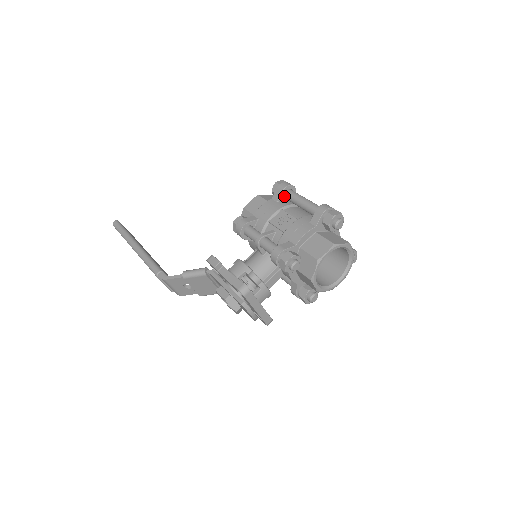
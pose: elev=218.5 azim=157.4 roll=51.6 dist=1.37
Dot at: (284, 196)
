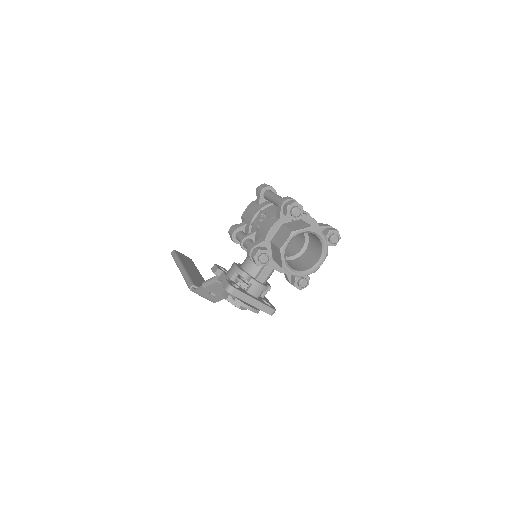
Dot at: (264, 198)
